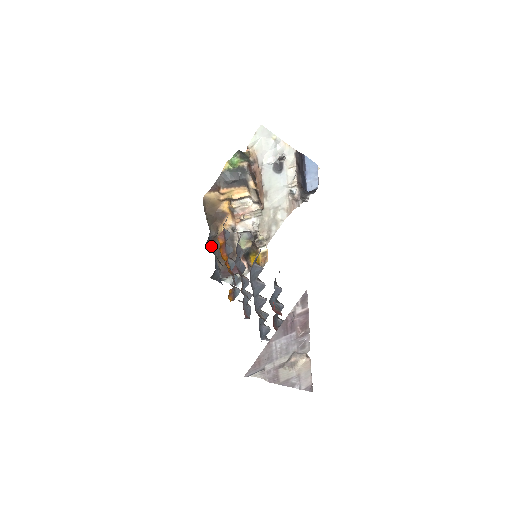
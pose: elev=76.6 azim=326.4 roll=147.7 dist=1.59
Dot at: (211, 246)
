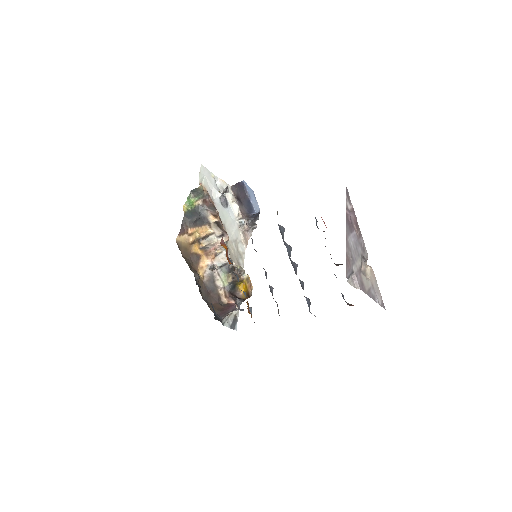
Dot at: occluded
